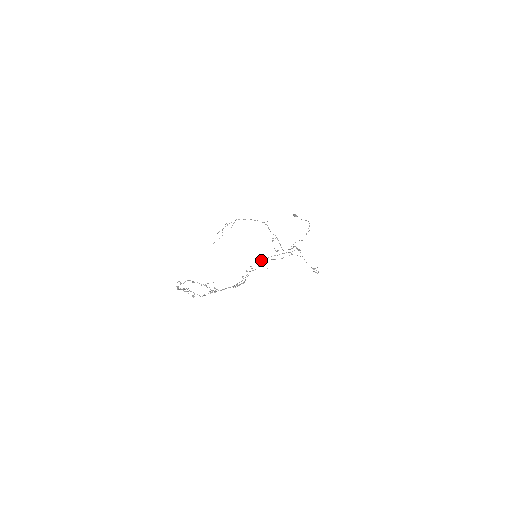
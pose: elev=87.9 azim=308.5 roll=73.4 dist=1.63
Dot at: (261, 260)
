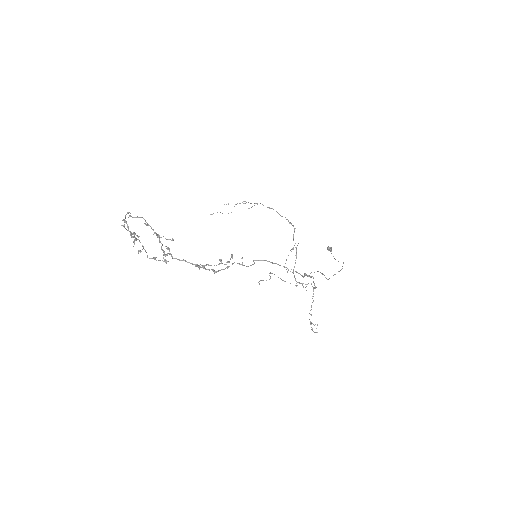
Dot at: occluded
